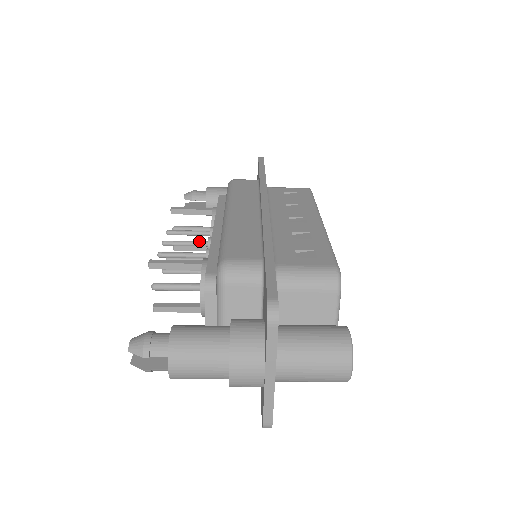
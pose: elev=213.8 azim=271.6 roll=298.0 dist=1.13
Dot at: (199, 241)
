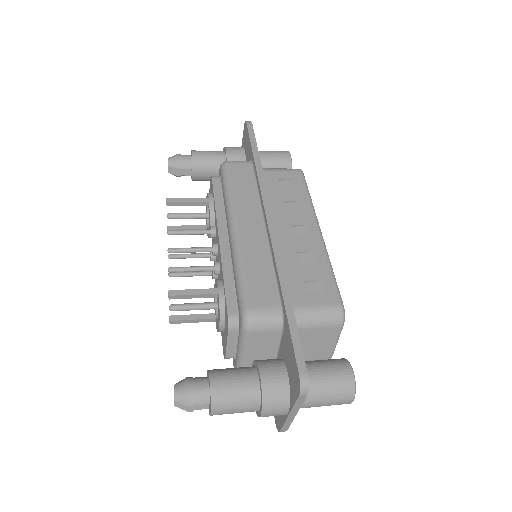
Dot at: (204, 248)
